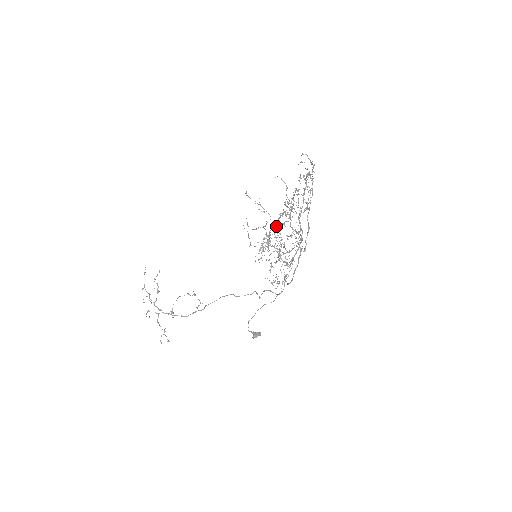
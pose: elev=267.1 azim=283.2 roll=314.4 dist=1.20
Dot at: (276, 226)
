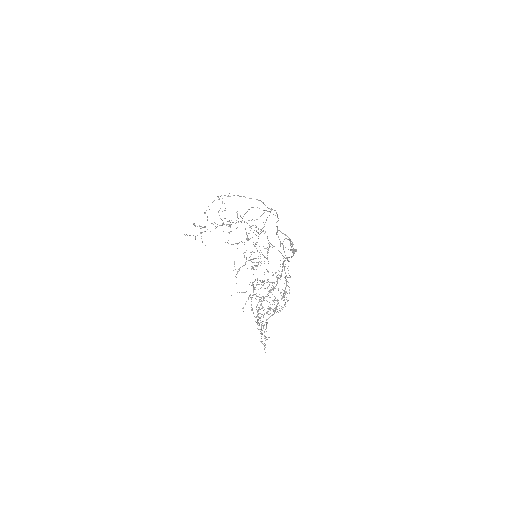
Dot at: occluded
